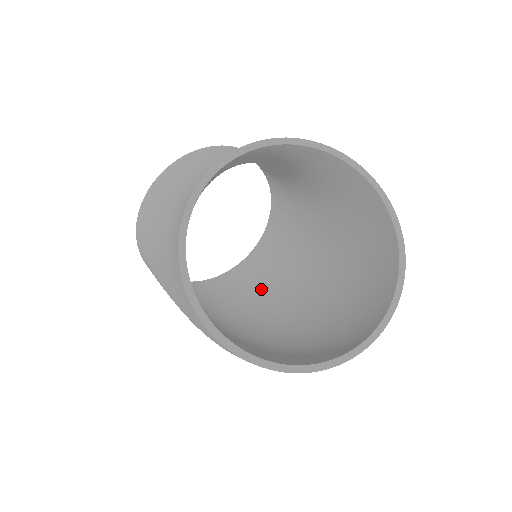
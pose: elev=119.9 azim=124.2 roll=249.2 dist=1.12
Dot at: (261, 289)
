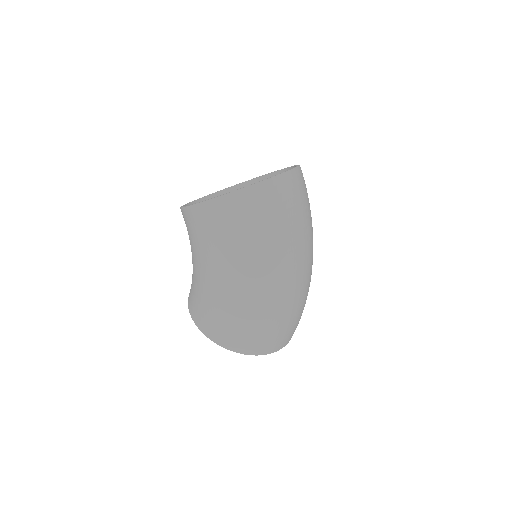
Dot at: occluded
